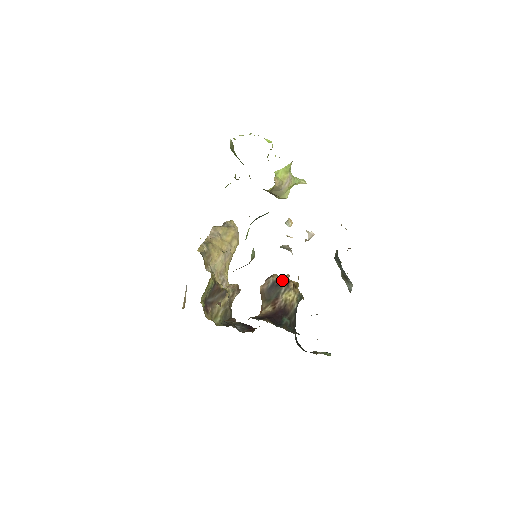
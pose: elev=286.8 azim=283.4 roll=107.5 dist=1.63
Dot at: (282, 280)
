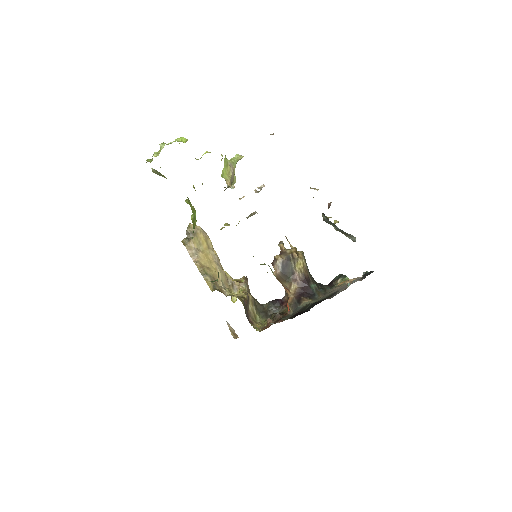
Dot at: (287, 257)
